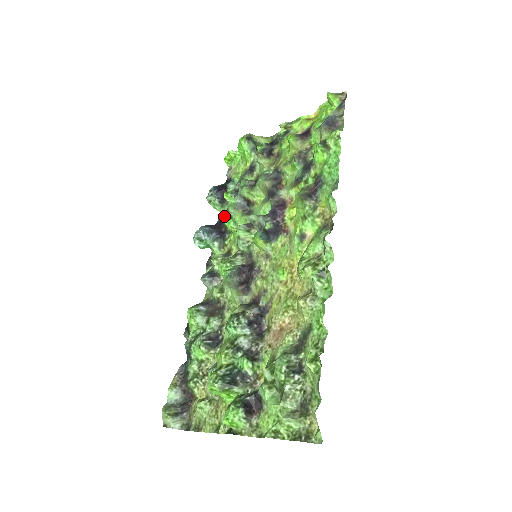
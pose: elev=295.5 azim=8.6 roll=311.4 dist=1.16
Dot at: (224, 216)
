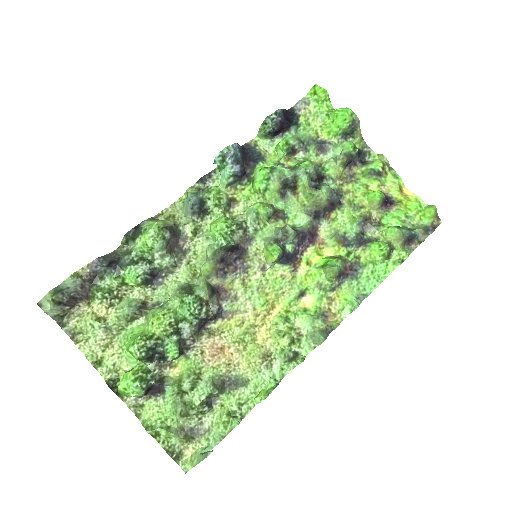
Dot at: (265, 170)
